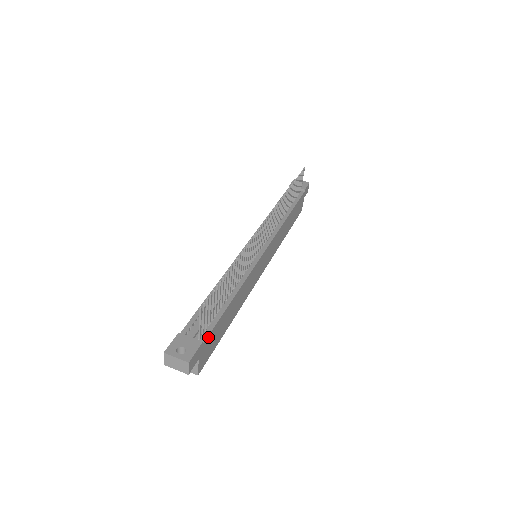
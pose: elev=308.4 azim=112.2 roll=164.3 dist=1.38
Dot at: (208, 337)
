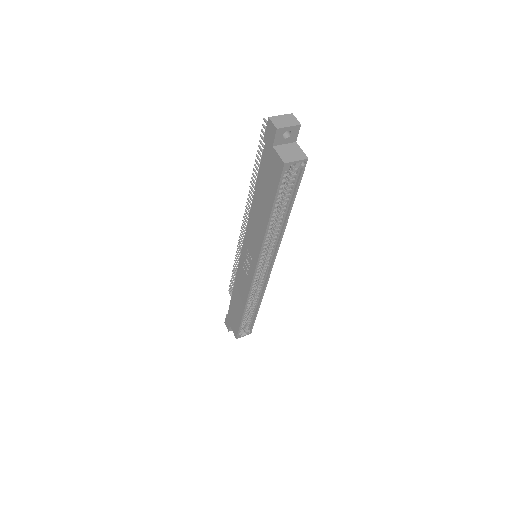
Dot at: occluded
